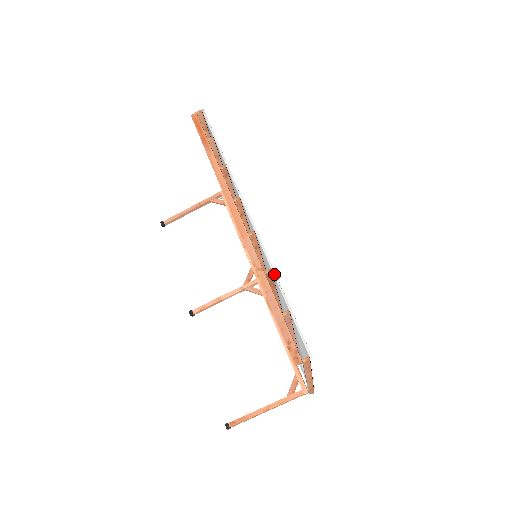
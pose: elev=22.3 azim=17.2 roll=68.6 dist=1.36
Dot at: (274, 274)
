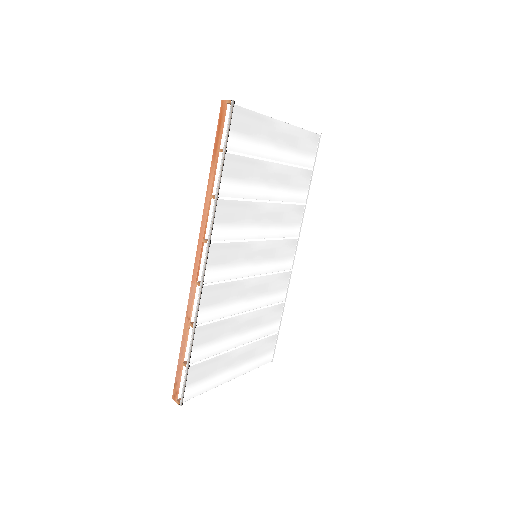
Dot at: (192, 332)
